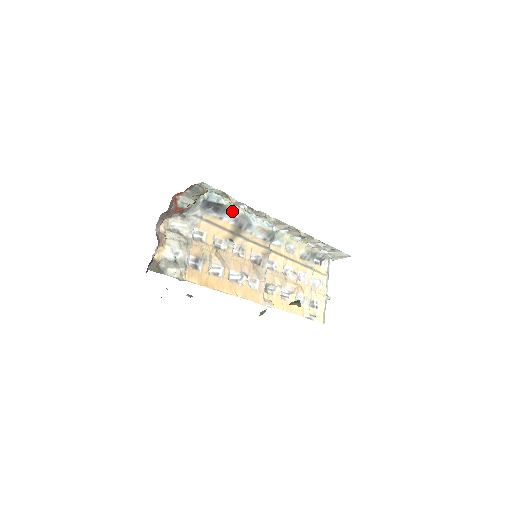
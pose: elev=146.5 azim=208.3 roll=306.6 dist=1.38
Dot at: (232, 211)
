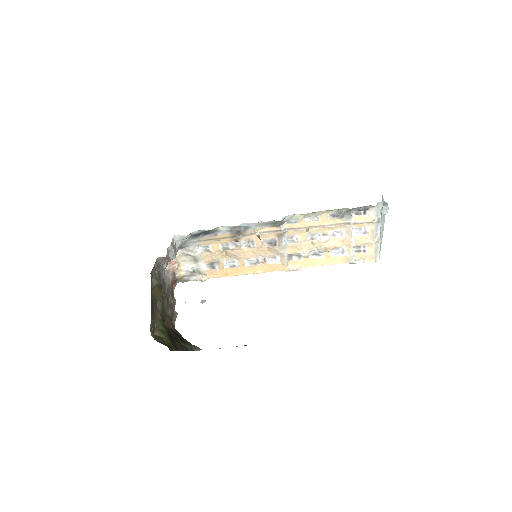
Dot at: (222, 228)
